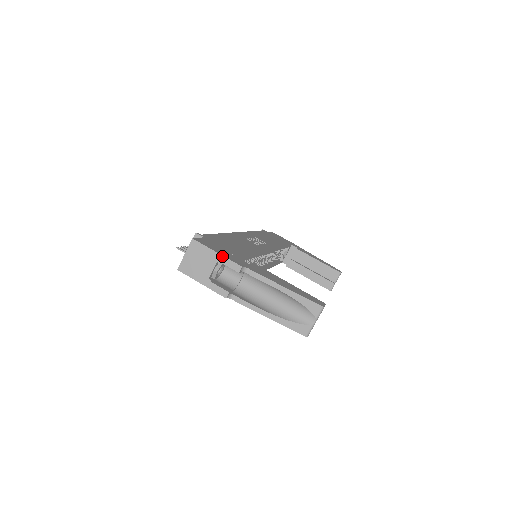
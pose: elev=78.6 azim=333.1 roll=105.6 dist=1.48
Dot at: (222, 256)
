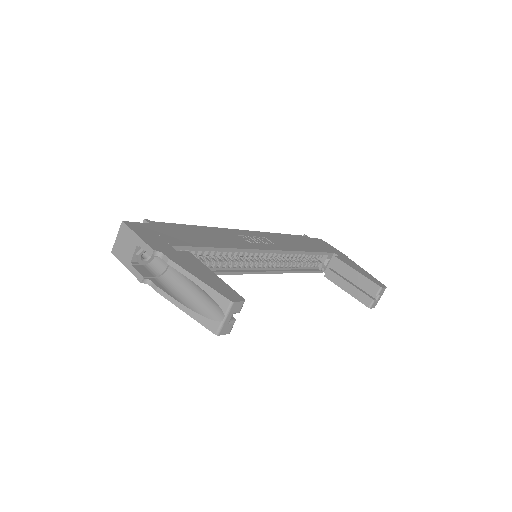
Dot at: (140, 239)
